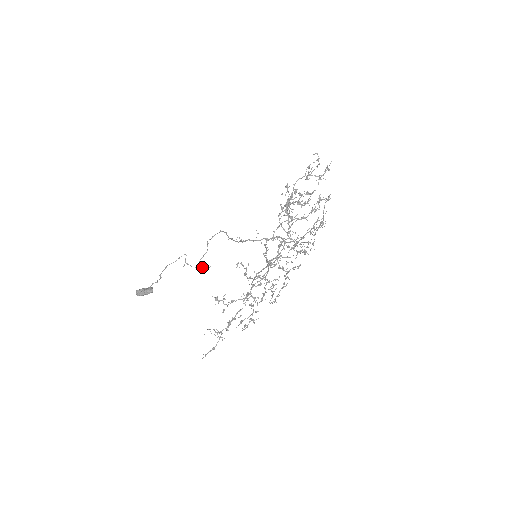
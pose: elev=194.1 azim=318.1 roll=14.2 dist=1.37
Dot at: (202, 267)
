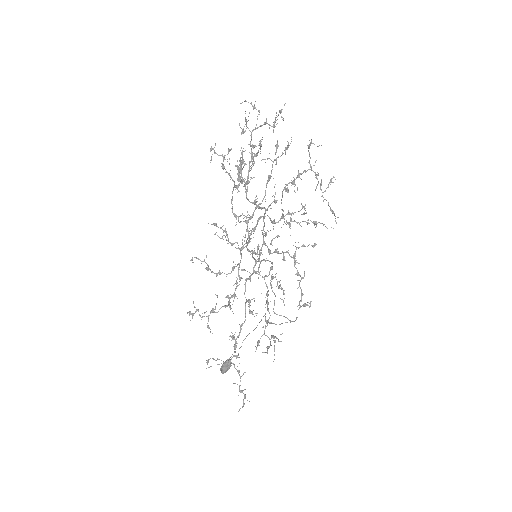
Dot at: (290, 322)
